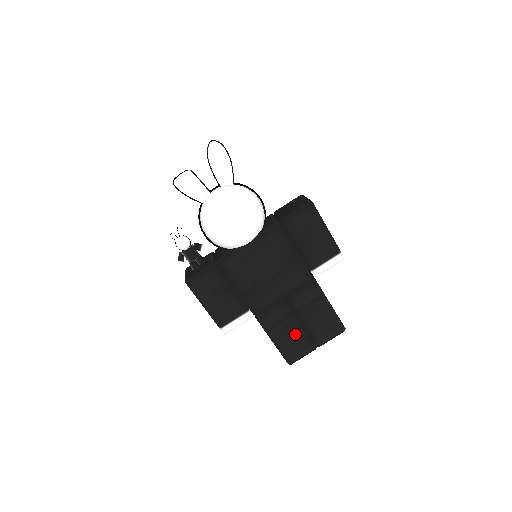
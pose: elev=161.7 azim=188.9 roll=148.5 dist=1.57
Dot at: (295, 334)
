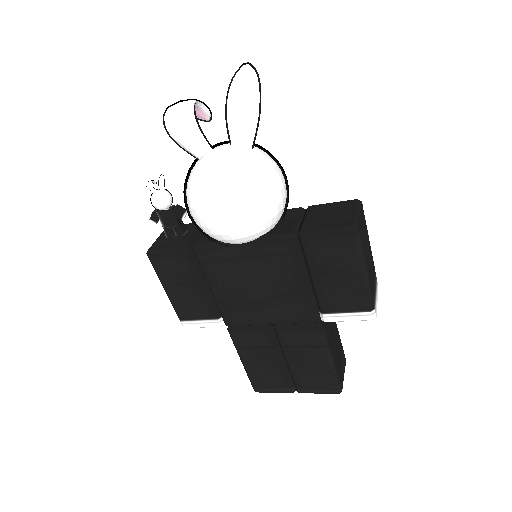
Dot at: (272, 368)
